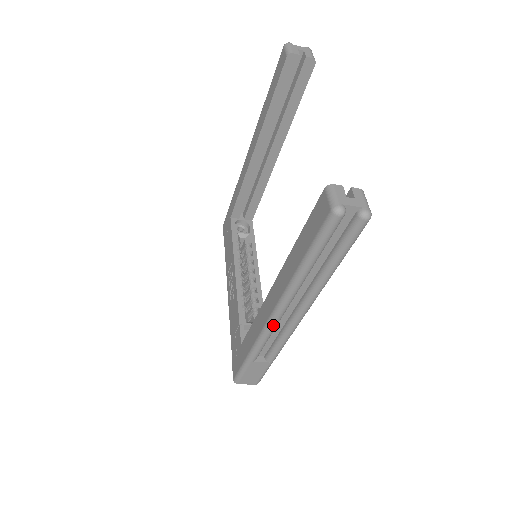
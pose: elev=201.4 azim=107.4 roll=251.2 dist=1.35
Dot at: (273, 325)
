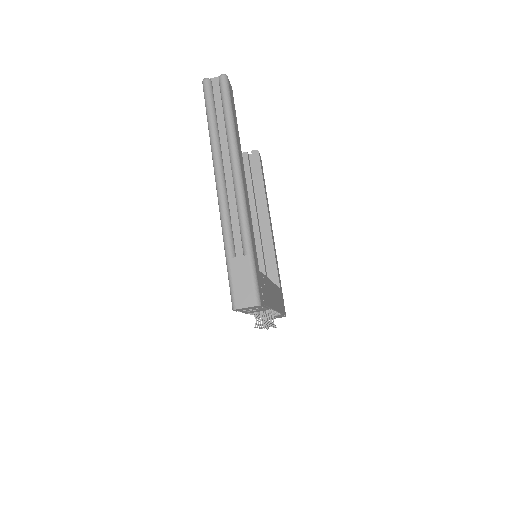
Dot at: (221, 195)
